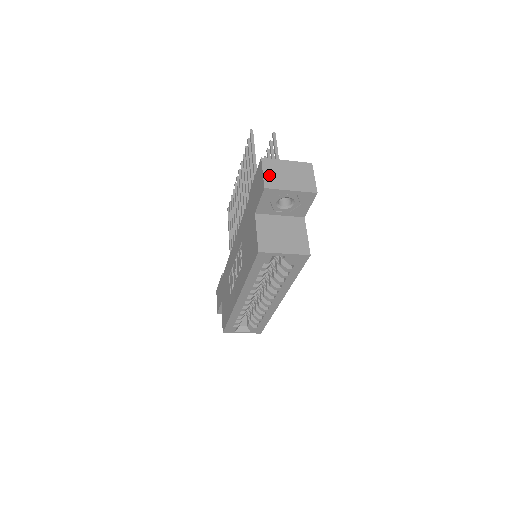
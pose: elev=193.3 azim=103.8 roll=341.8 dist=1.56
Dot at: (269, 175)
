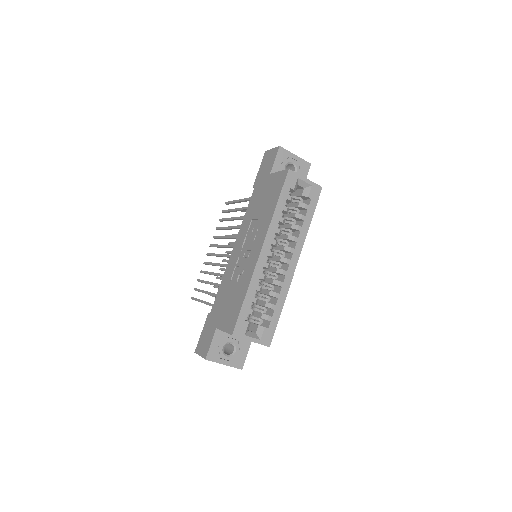
Dot at: occluded
